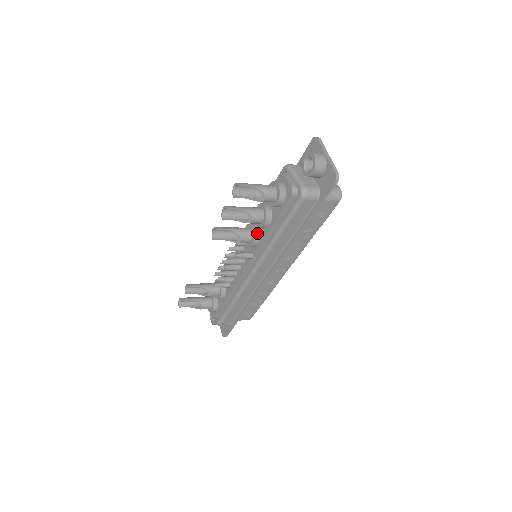
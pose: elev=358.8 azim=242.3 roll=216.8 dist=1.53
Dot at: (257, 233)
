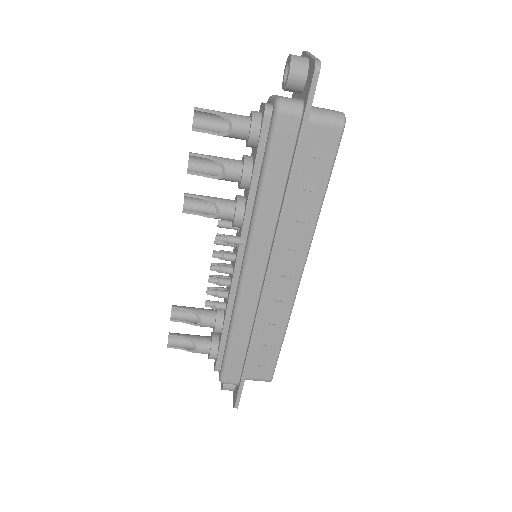
Dot at: (241, 201)
